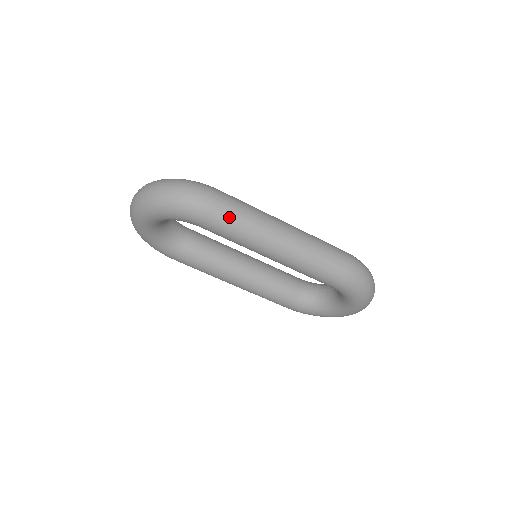
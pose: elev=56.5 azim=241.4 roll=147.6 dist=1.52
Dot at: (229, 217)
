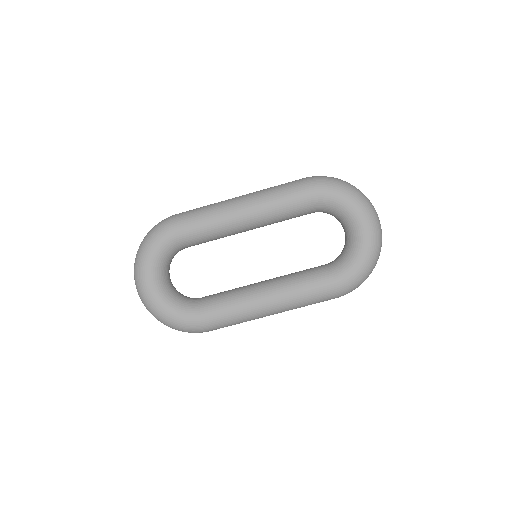
Dot at: (190, 212)
